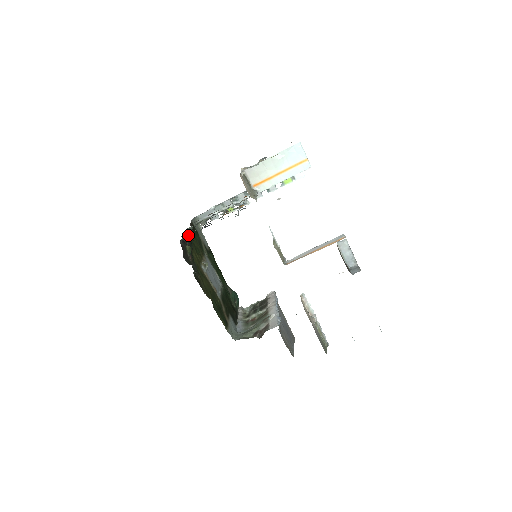
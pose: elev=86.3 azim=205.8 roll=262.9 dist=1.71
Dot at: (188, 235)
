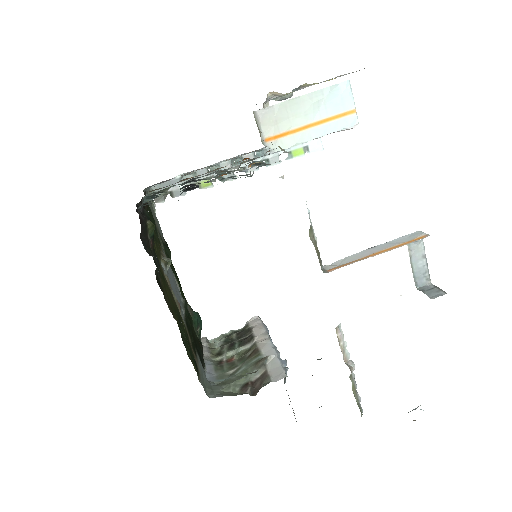
Dot at: occluded
